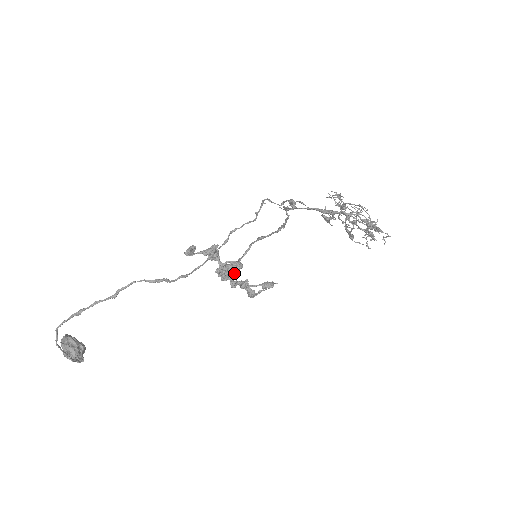
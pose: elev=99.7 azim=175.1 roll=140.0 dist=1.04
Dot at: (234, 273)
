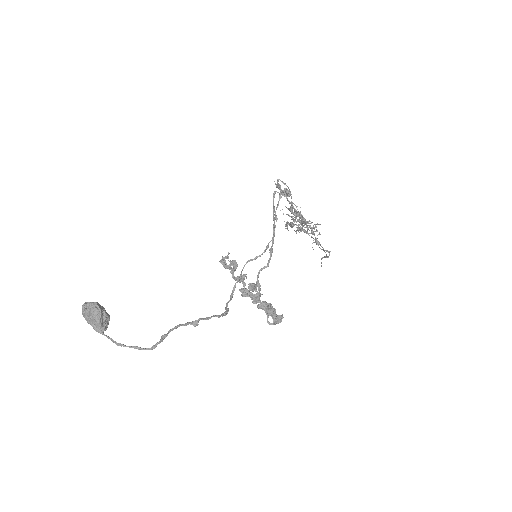
Dot at: occluded
